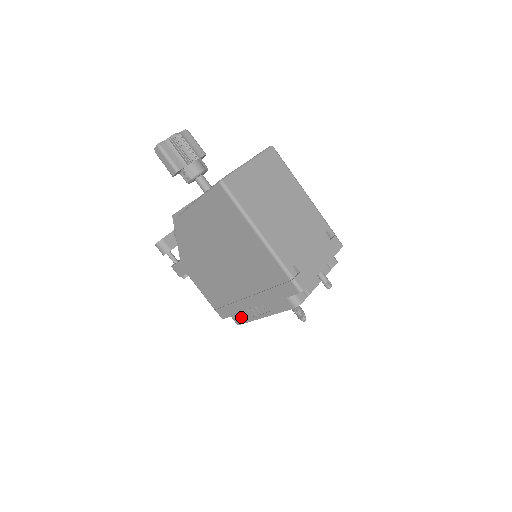
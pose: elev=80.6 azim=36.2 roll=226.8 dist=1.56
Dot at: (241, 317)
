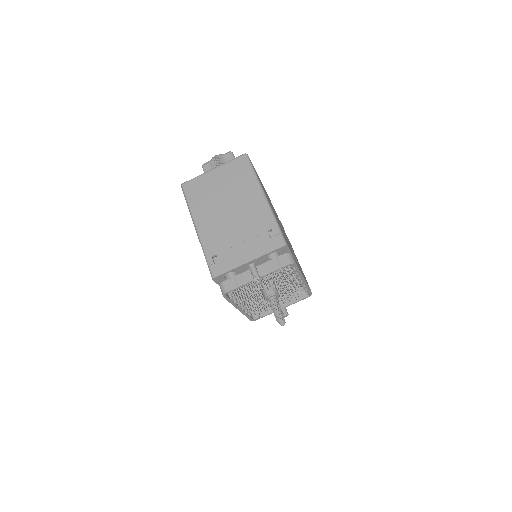
Dot at: occluded
